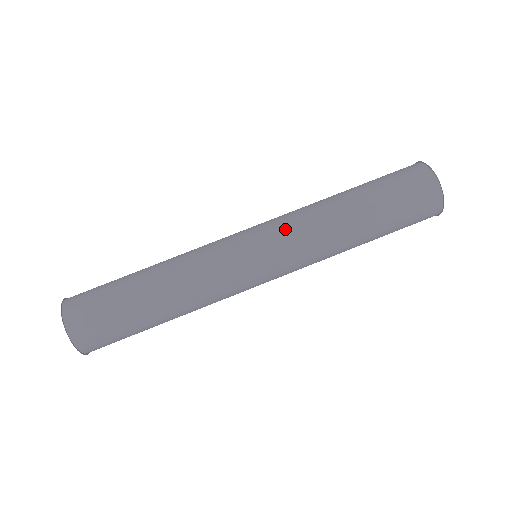
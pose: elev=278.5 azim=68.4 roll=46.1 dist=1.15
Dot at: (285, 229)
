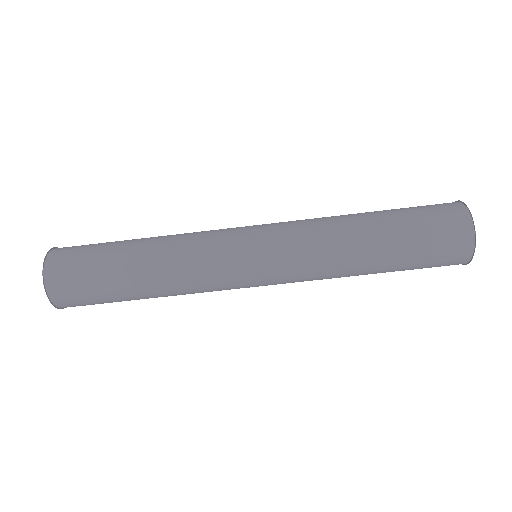
Dot at: (294, 258)
